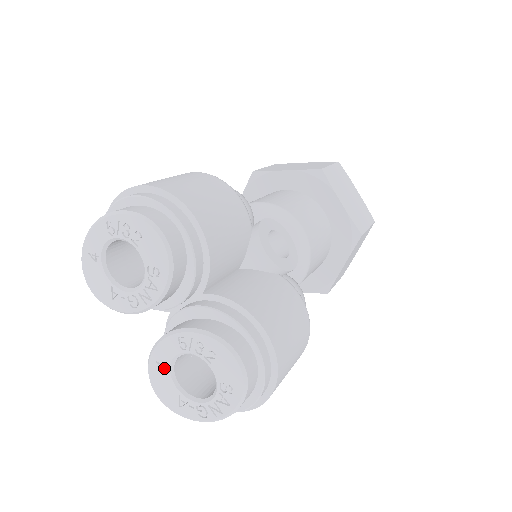
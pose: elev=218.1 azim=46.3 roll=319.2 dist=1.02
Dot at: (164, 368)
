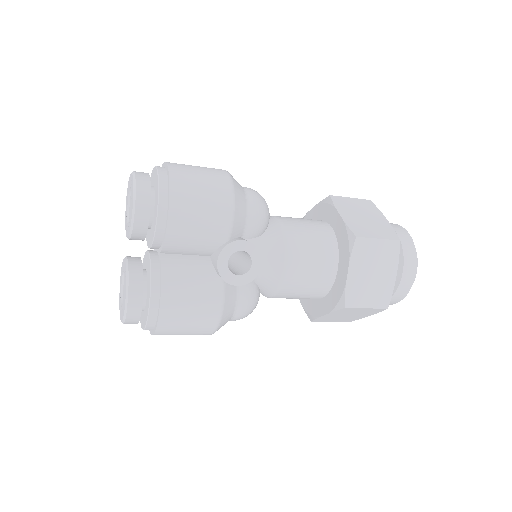
Dot at: occluded
